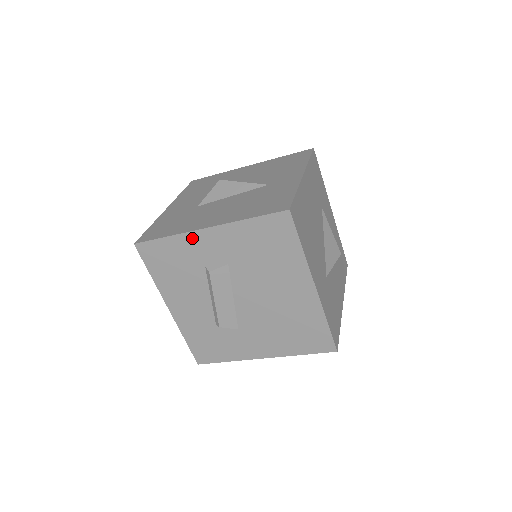
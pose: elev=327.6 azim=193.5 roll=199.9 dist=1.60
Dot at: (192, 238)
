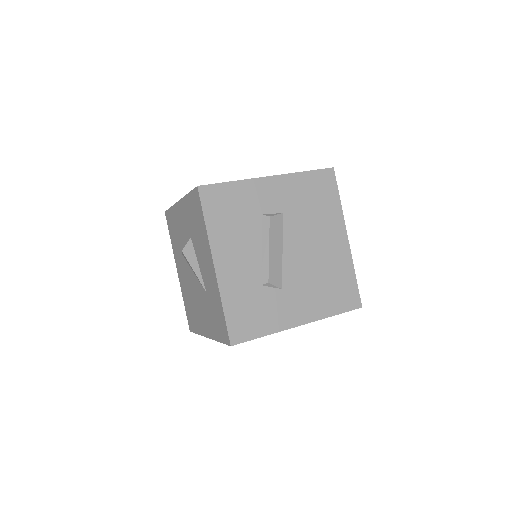
Dot at: (256, 185)
